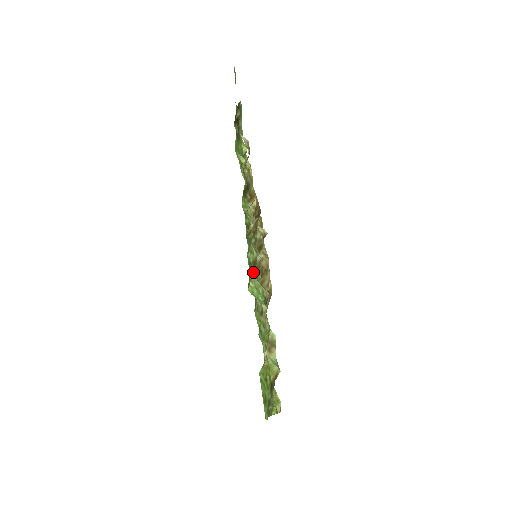
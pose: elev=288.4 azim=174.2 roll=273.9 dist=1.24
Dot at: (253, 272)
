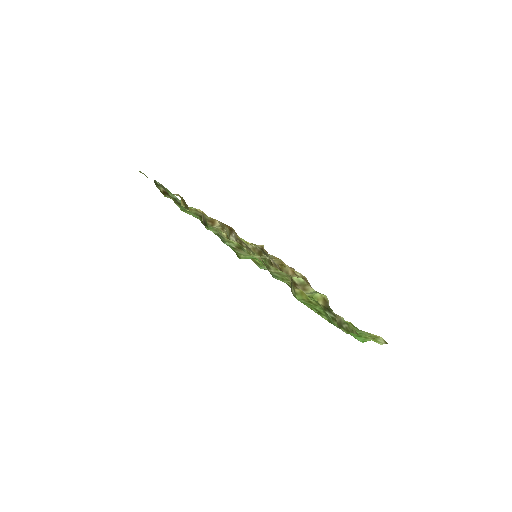
Dot at: (242, 252)
